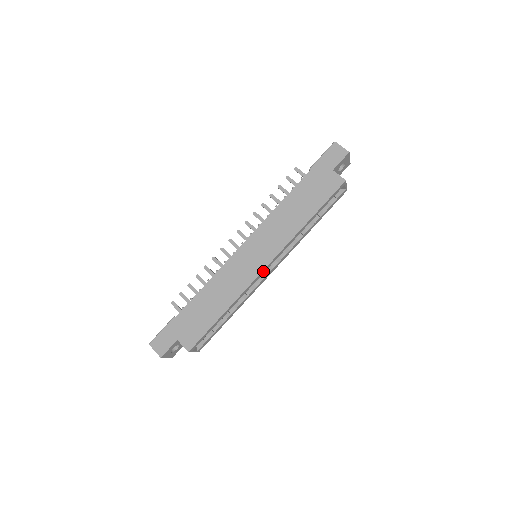
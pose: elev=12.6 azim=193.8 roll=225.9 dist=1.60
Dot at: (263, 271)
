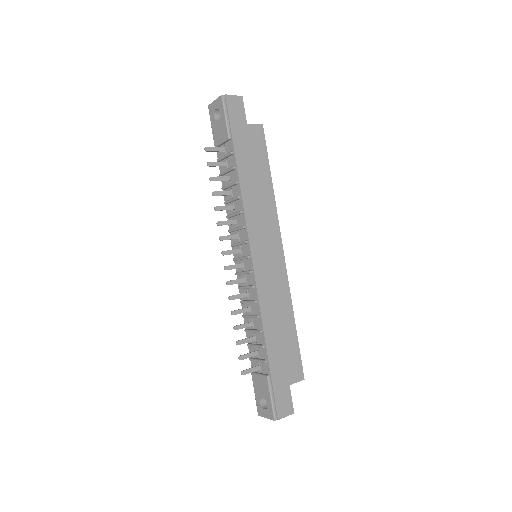
Dot at: (283, 259)
